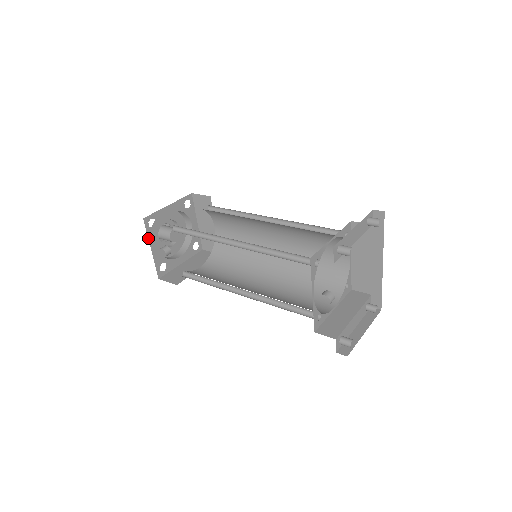
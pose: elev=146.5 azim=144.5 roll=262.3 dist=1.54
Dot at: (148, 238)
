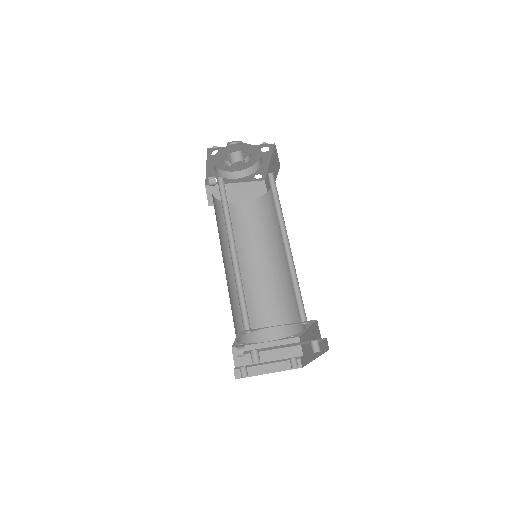
Dot at: (207, 160)
